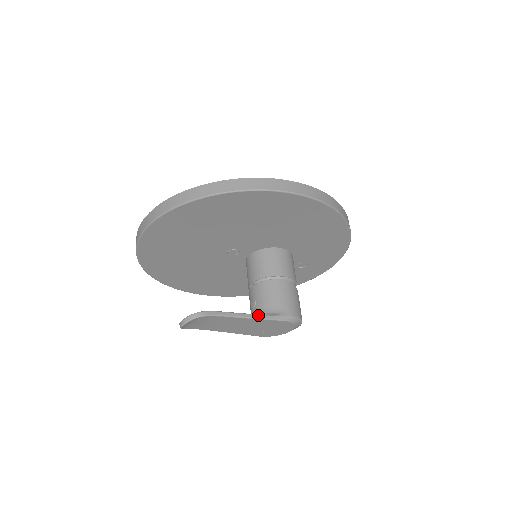
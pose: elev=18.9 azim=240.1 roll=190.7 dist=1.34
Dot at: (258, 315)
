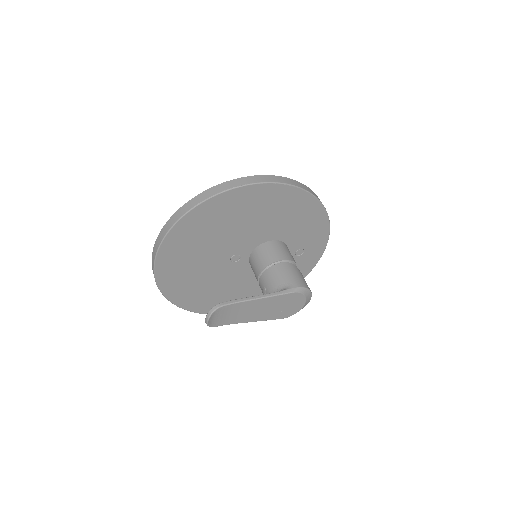
Dot at: (268, 294)
